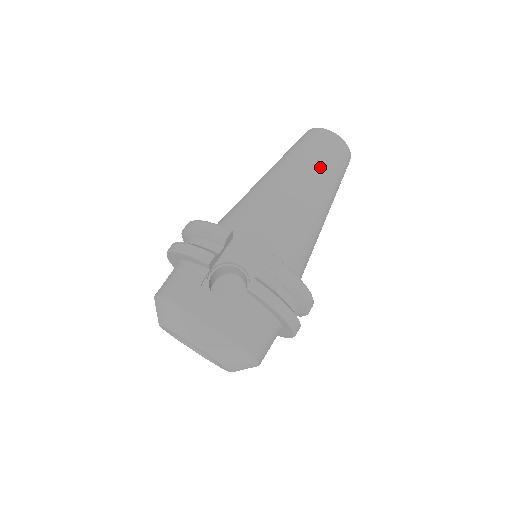
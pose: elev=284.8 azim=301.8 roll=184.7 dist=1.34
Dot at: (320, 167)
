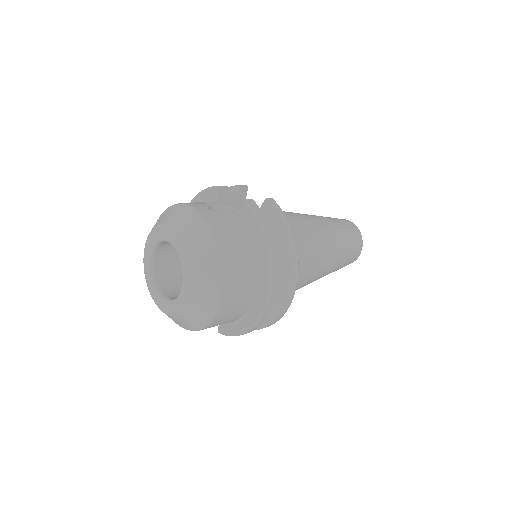
Dot at: (333, 222)
